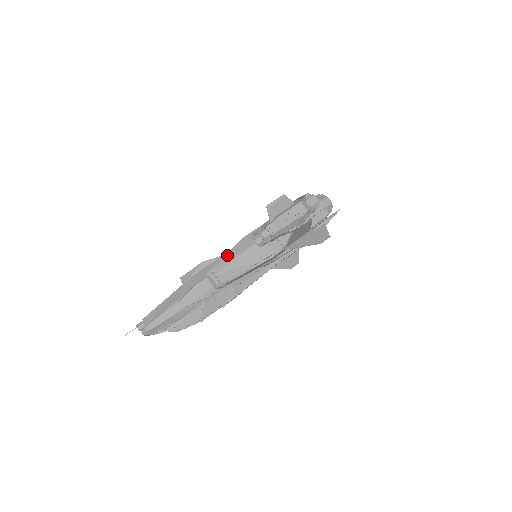
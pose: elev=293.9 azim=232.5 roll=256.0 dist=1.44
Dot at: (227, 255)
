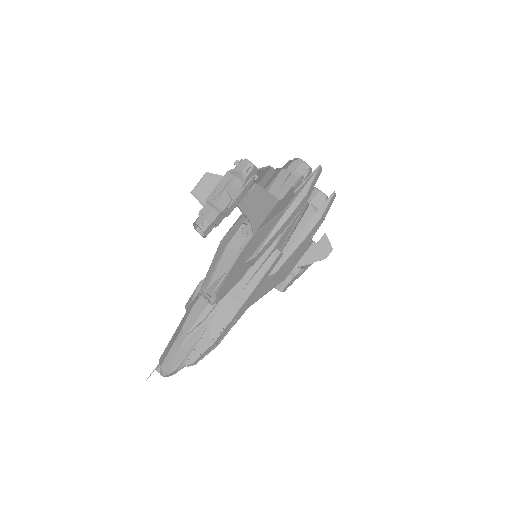
Dot at: (211, 265)
